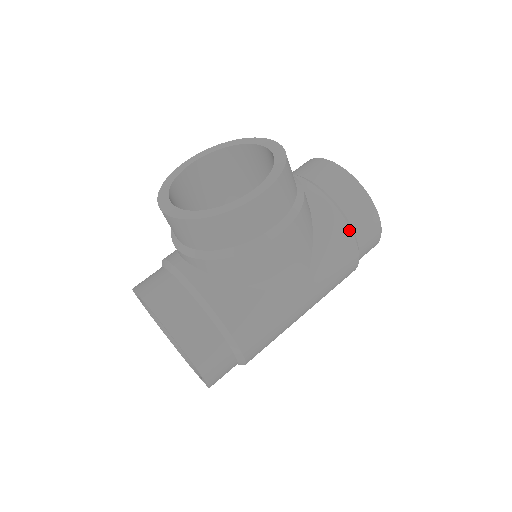
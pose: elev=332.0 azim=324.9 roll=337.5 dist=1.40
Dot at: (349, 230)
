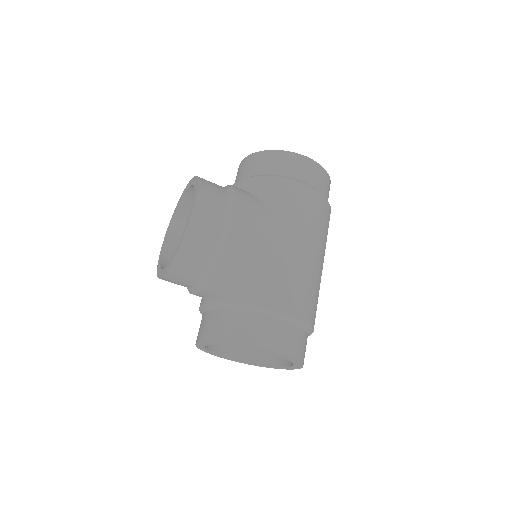
Dot at: (287, 180)
